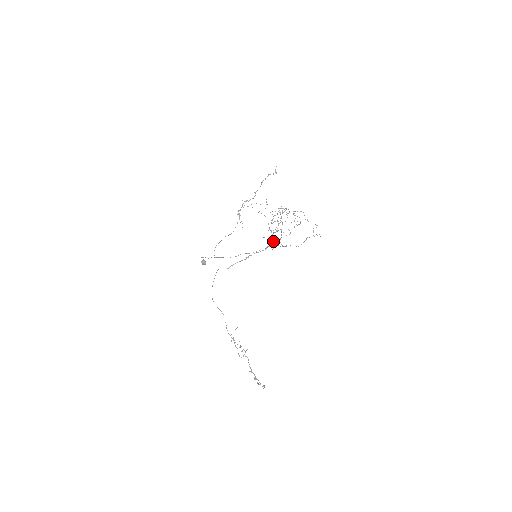
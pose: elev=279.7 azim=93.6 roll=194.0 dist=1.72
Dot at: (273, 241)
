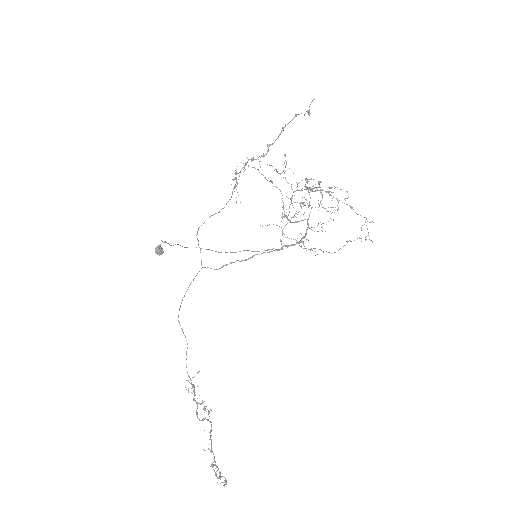
Dot at: (284, 234)
